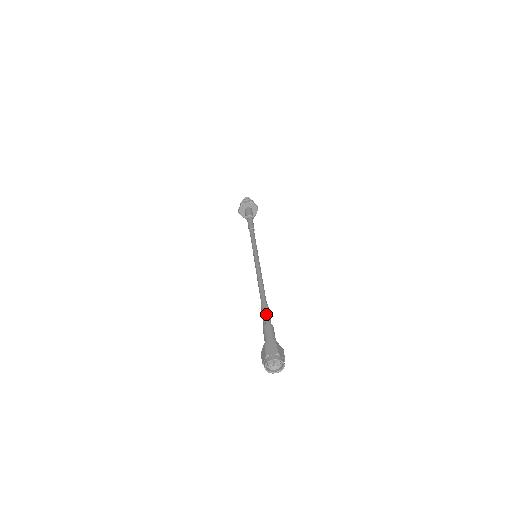
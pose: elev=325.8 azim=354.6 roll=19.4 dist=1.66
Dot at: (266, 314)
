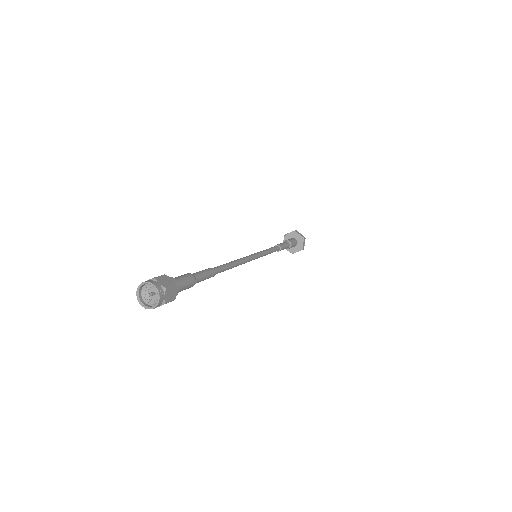
Dot at: occluded
